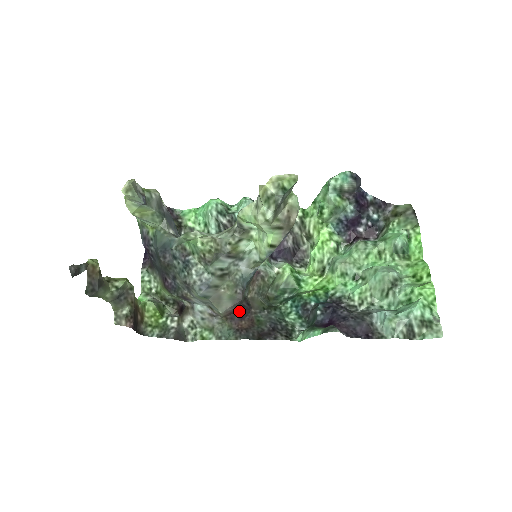
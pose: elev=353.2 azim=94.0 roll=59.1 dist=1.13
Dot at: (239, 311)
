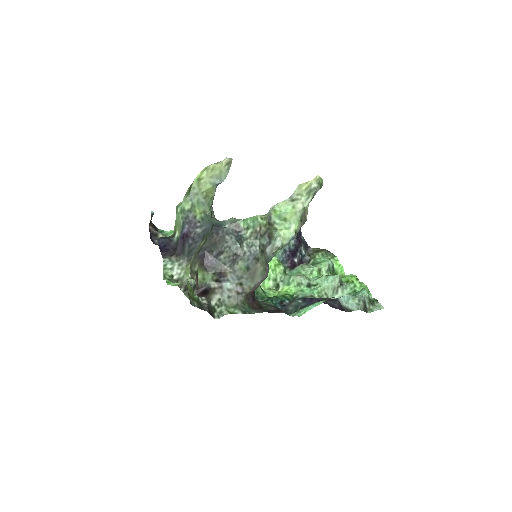
Dot at: (252, 294)
